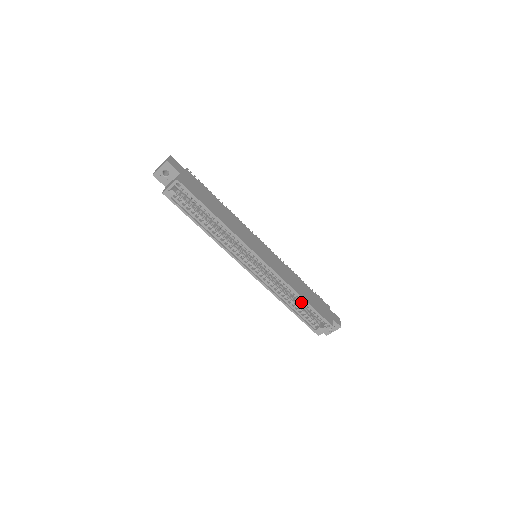
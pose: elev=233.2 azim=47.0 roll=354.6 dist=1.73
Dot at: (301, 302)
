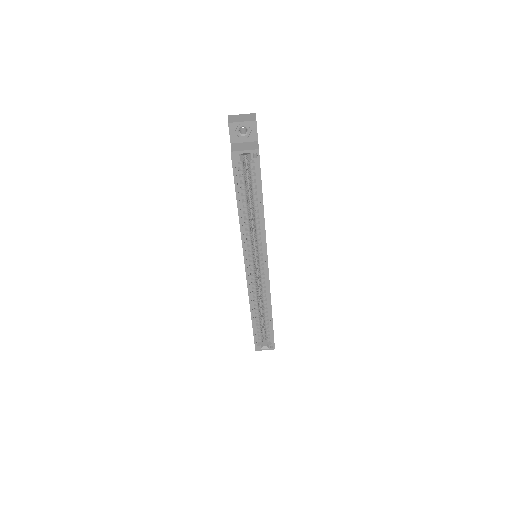
Dot at: (266, 317)
